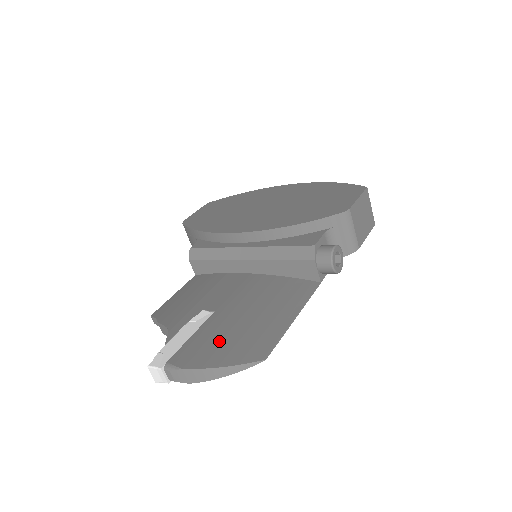
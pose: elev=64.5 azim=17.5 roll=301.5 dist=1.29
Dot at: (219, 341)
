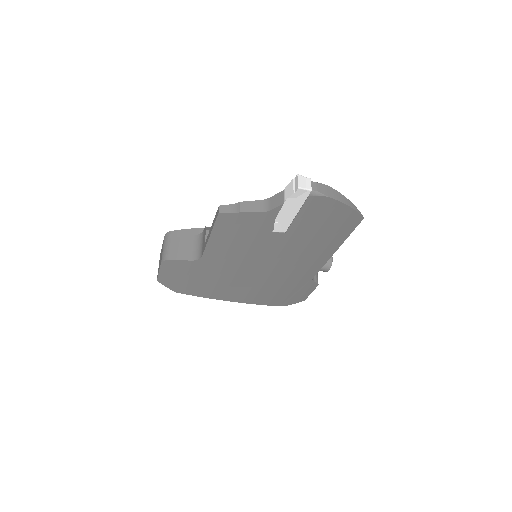
Dot at: occluded
